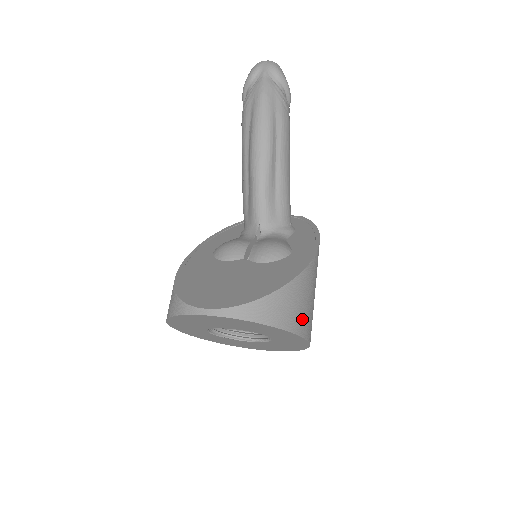
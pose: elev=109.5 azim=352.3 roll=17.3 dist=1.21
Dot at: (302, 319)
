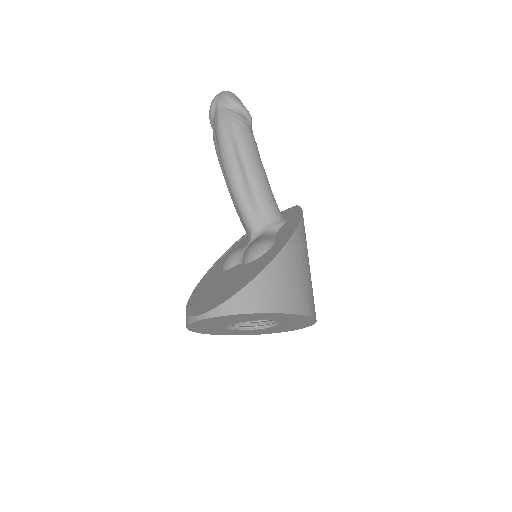
Dot at: (283, 299)
